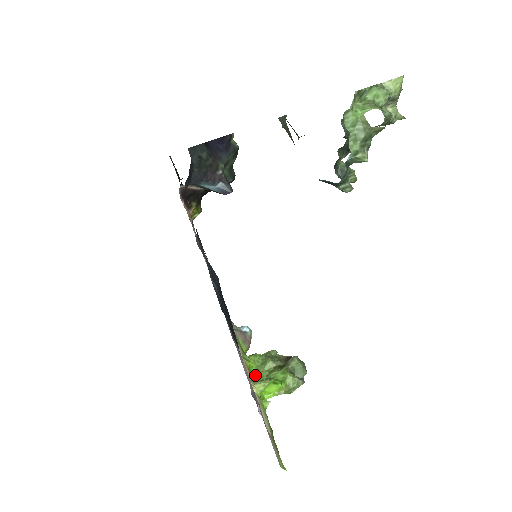
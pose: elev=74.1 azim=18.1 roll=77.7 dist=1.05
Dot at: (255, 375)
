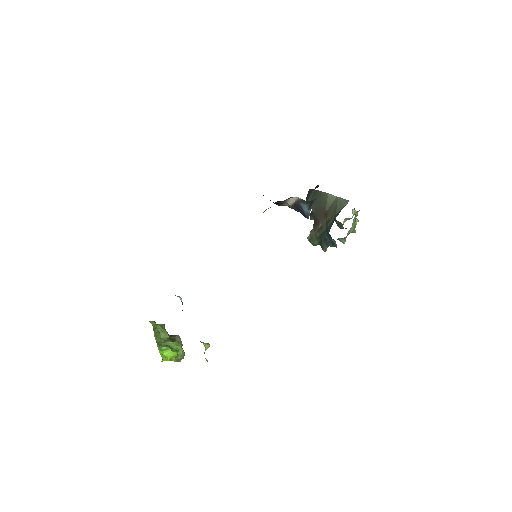
Dot at: (155, 339)
